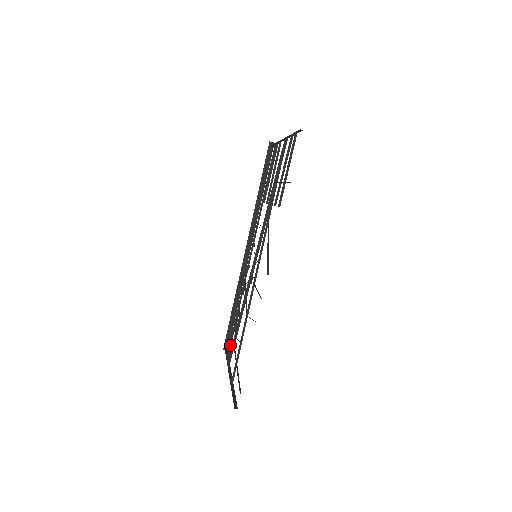
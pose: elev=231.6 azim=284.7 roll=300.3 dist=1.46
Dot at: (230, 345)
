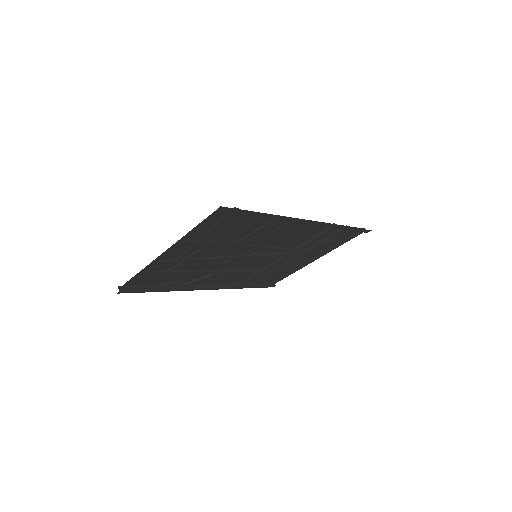
Dot at: (155, 271)
